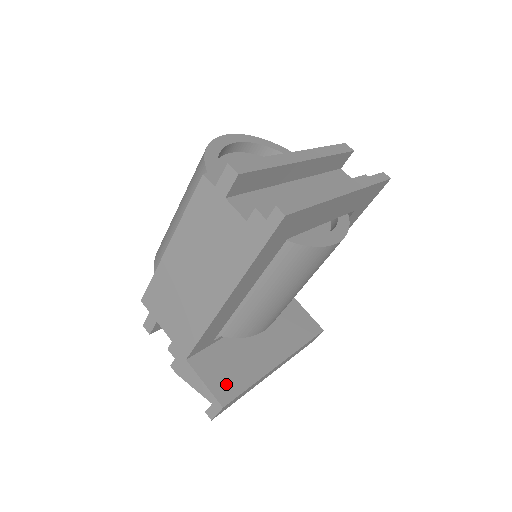
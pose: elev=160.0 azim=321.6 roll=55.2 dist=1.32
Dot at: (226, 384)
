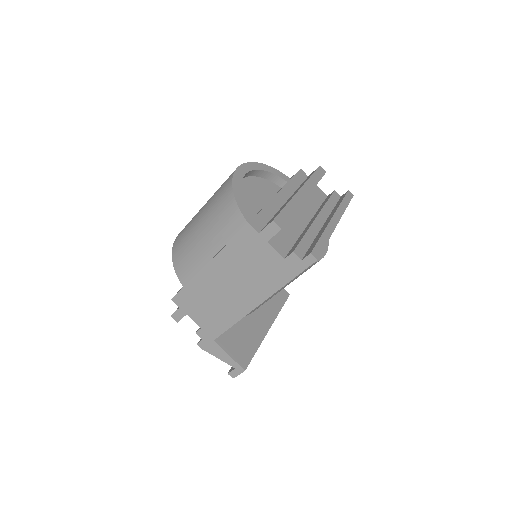
Dot at: (242, 353)
